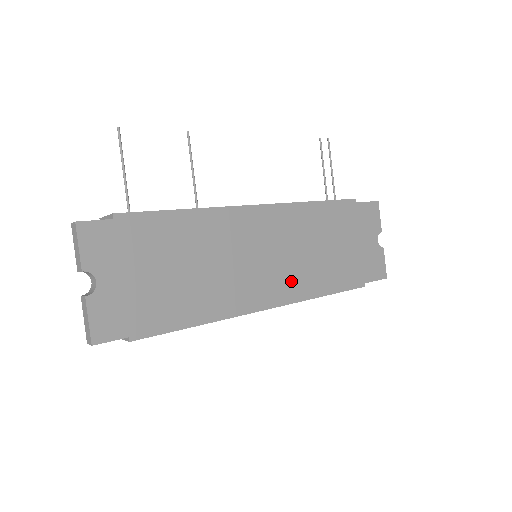
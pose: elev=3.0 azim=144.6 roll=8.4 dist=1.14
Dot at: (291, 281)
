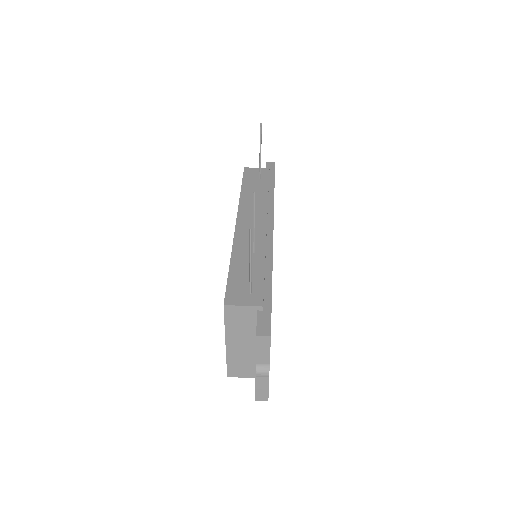
Dot at: occluded
